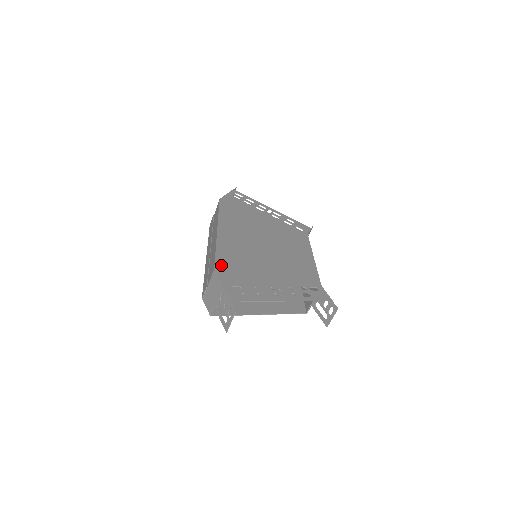
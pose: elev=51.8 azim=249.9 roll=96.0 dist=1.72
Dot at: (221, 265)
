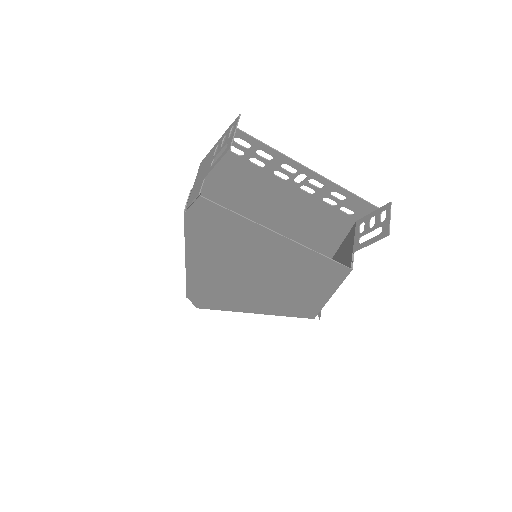
Dot at: (210, 173)
